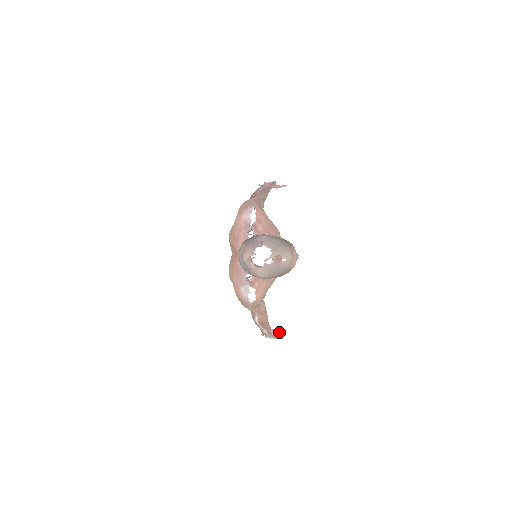
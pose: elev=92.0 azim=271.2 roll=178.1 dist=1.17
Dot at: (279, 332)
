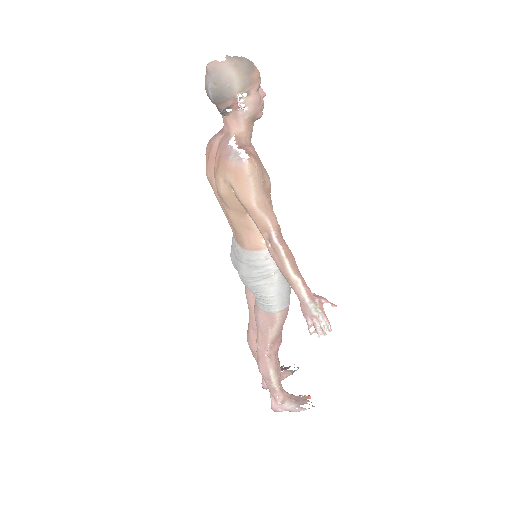
Dot at: (323, 298)
